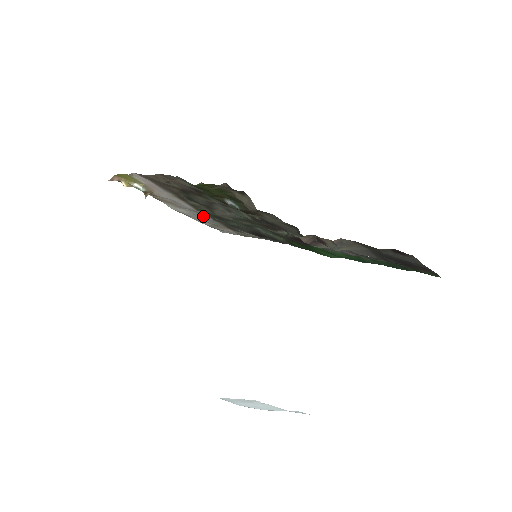
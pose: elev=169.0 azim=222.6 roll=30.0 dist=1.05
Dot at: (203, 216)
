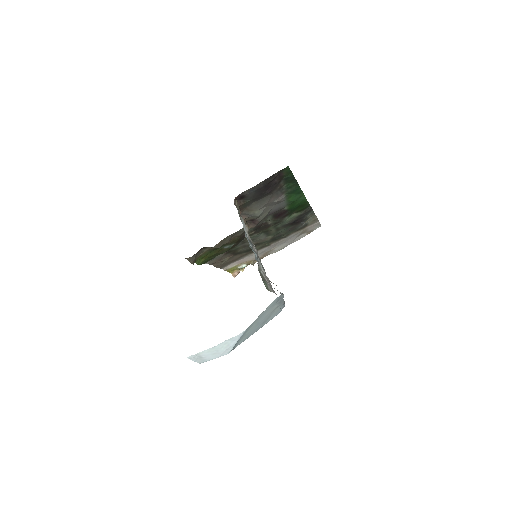
Dot at: (283, 241)
